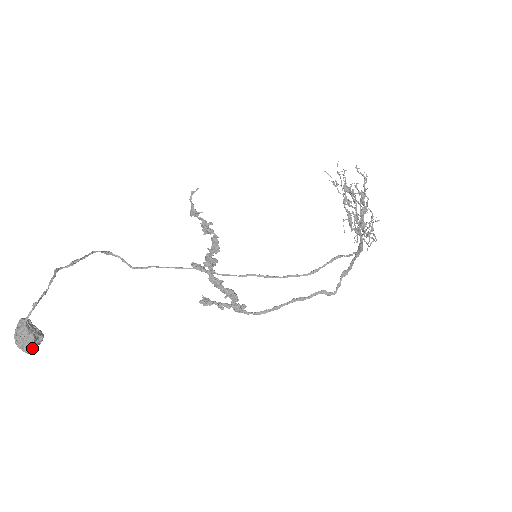
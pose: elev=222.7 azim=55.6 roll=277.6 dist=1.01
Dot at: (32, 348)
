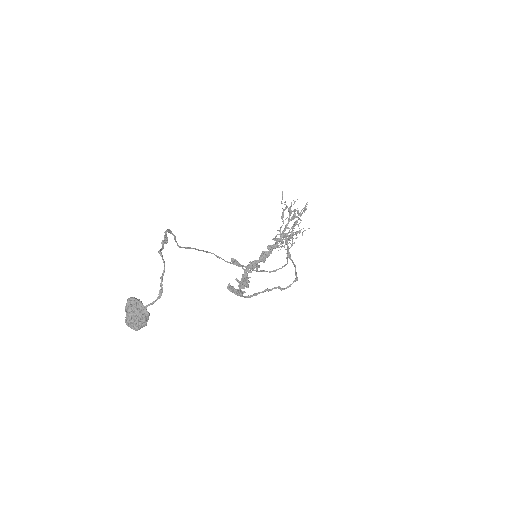
Dot at: (142, 327)
